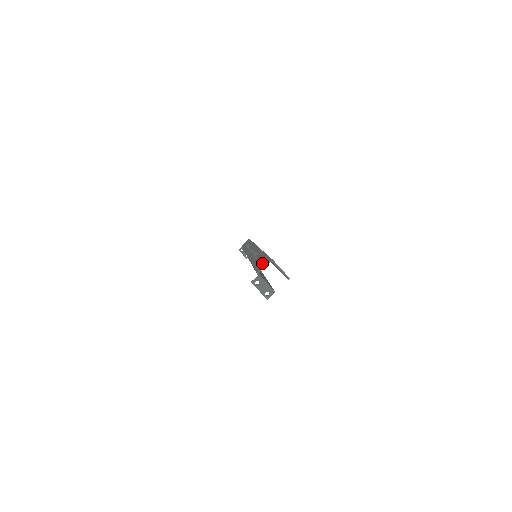
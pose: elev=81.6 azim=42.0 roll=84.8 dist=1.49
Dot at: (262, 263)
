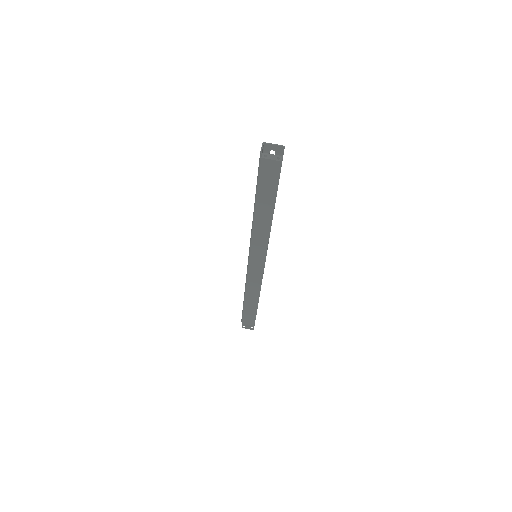
Dot at: occluded
